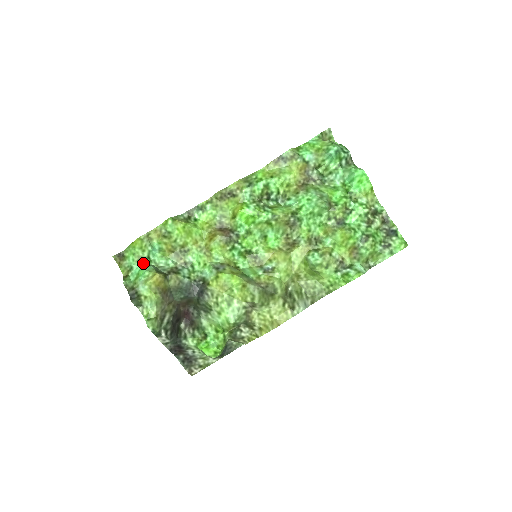
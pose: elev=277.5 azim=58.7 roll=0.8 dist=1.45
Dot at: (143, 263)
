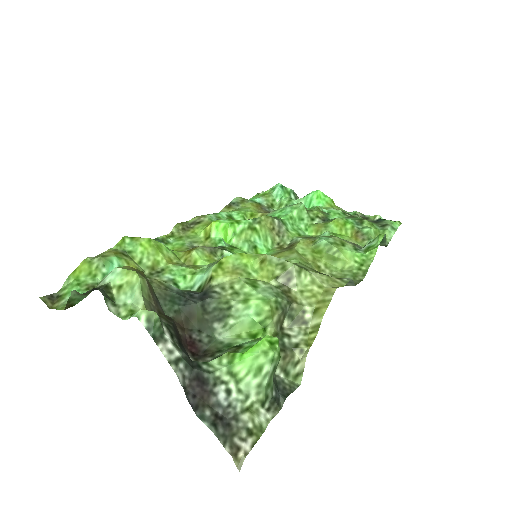
Dot at: occluded
